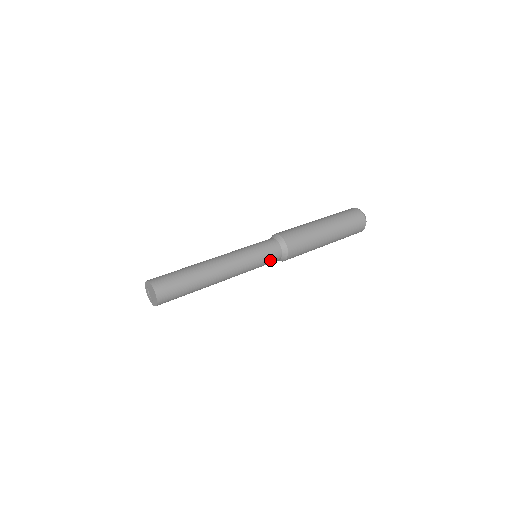
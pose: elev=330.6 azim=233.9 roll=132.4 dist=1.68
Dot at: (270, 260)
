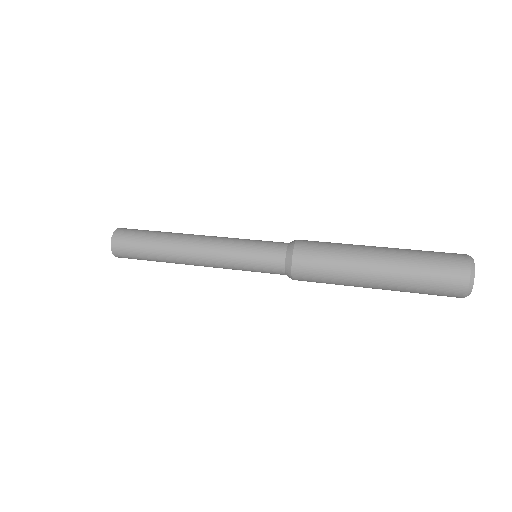
Dot at: (265, 267)
